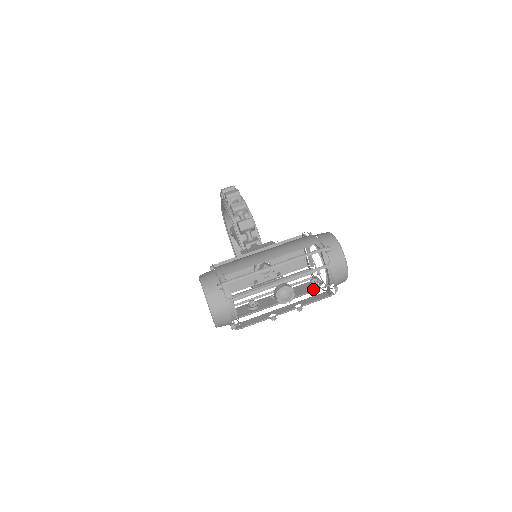
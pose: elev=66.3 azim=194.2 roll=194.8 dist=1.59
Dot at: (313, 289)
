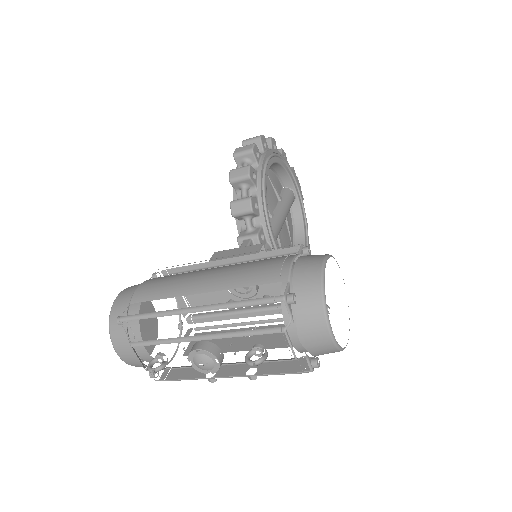
Dot at: occluded
